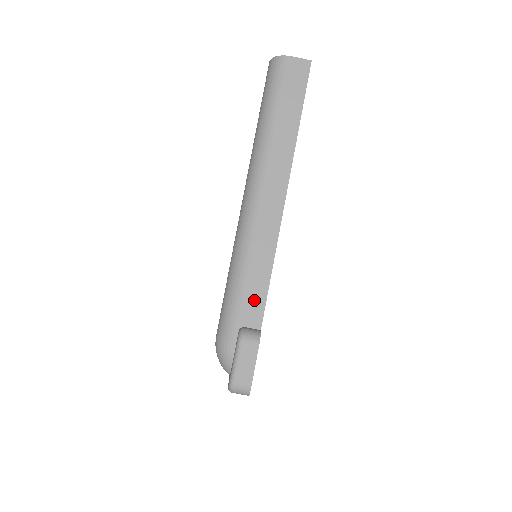
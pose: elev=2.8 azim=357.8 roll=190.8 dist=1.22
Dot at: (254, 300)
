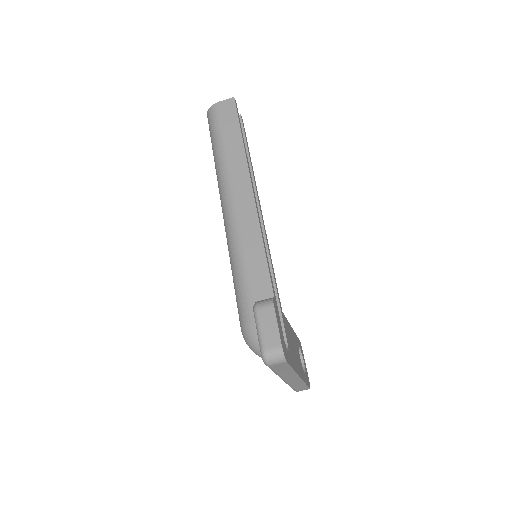
Dot at: (258, 276)
